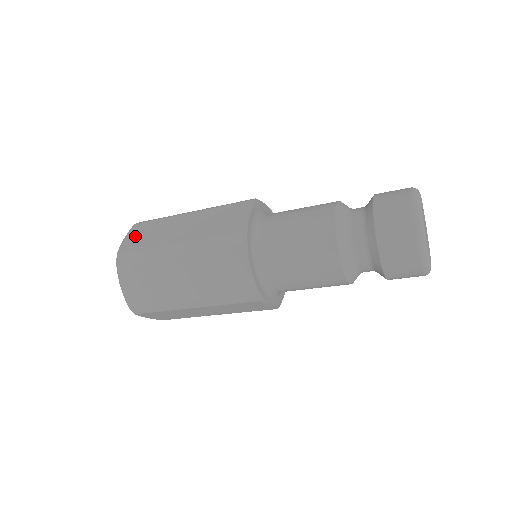
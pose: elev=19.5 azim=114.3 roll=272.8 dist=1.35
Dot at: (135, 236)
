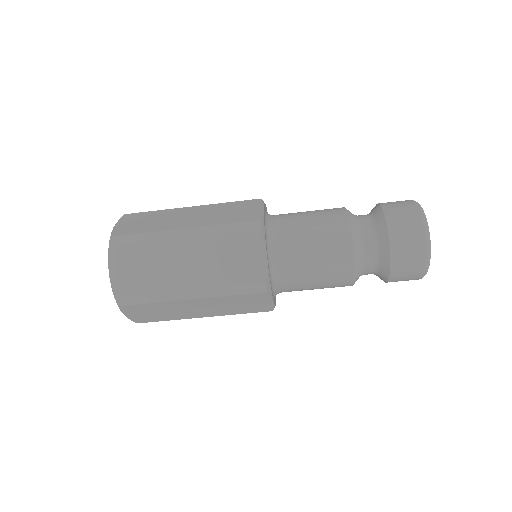
Dot at: occluded
